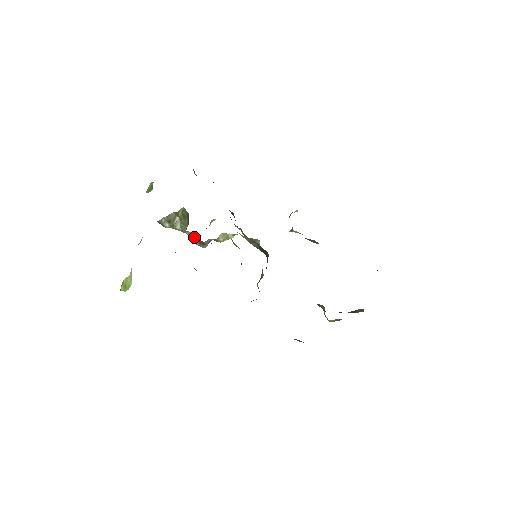
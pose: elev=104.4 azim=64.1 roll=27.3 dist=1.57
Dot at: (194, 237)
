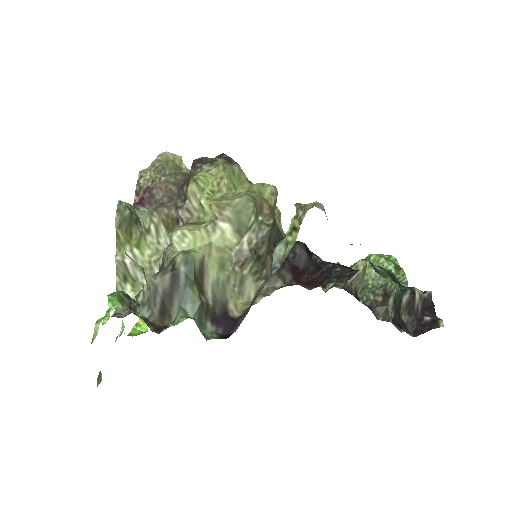
Dot at: (160, 232)
